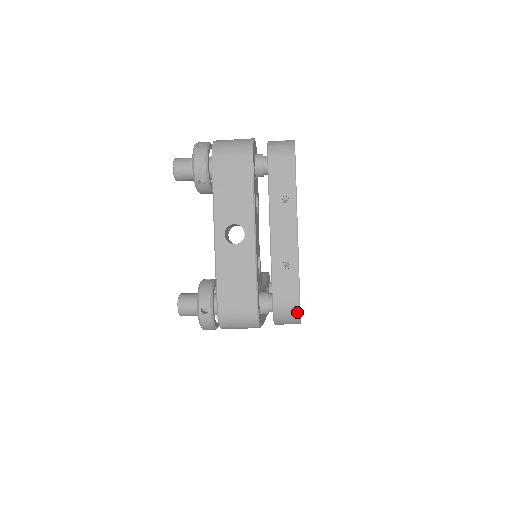
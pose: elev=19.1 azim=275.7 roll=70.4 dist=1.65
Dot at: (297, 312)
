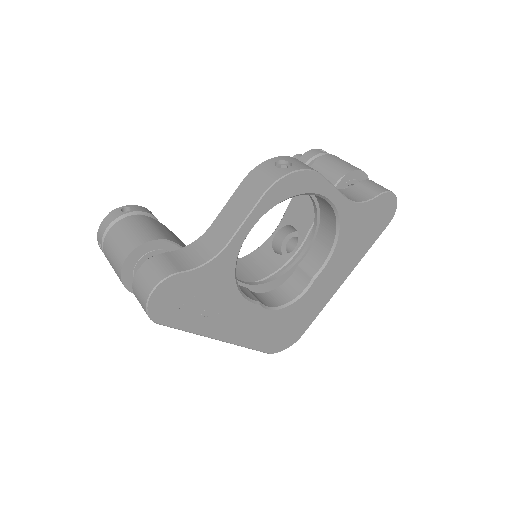
Dot at: (276, 351)
